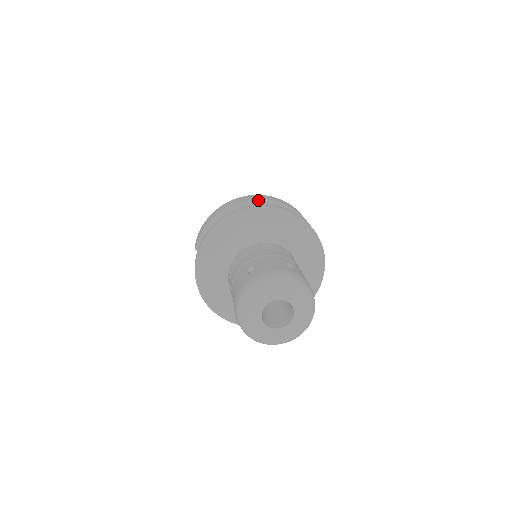
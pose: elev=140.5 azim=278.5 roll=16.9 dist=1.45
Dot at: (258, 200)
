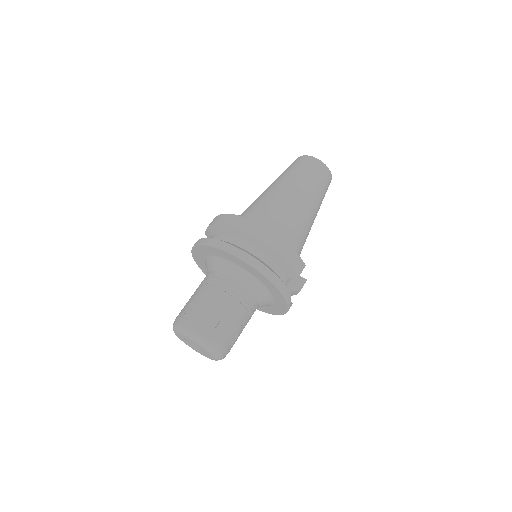
Dot at: (245, 233)
